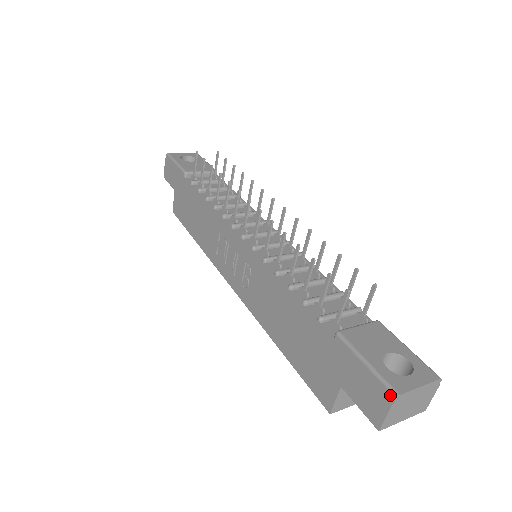
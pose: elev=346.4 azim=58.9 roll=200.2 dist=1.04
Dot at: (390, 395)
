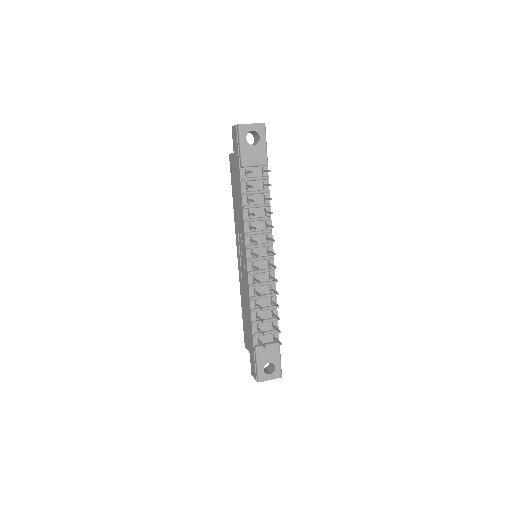
Dot at: (257, 379)
